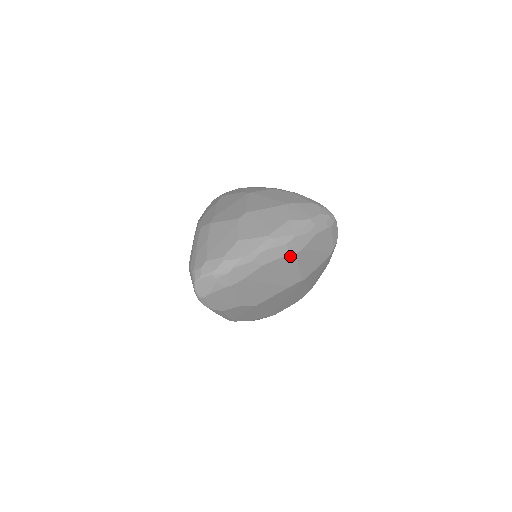
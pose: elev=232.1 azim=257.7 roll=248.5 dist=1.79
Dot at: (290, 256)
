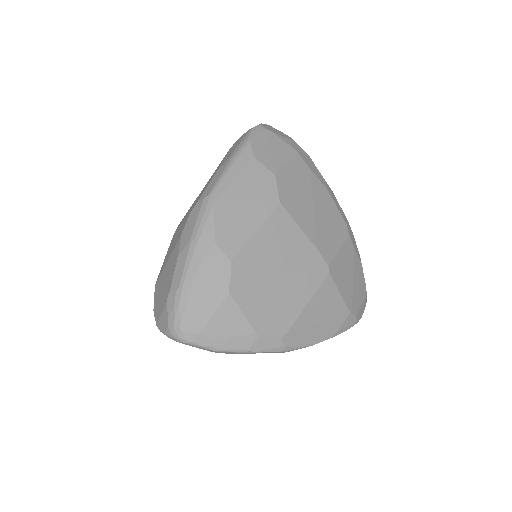
Dot at: (345, 227)
